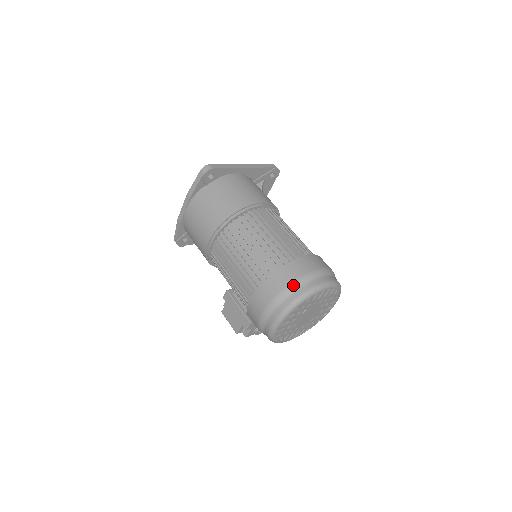
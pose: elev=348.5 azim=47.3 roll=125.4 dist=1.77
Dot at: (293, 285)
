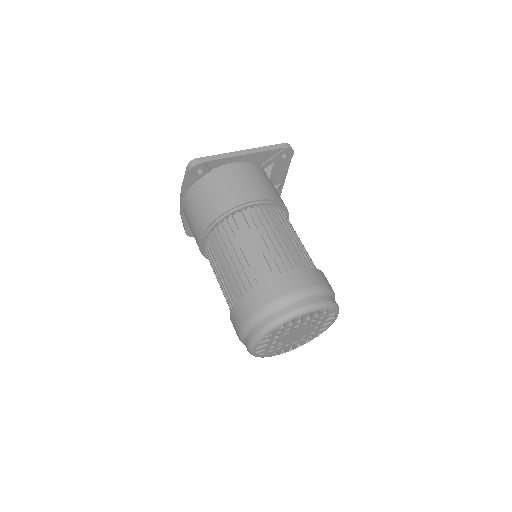
Dot at: (264, 310)
